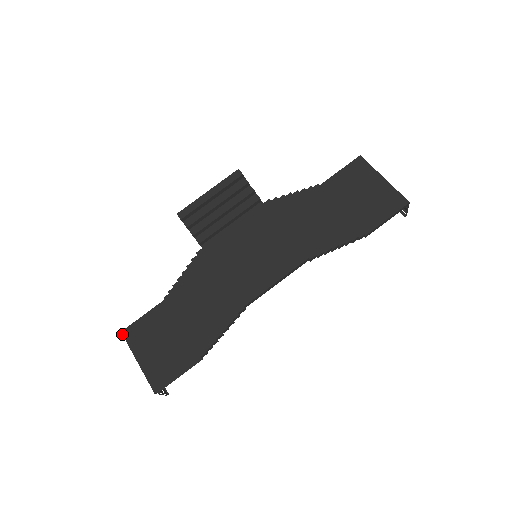
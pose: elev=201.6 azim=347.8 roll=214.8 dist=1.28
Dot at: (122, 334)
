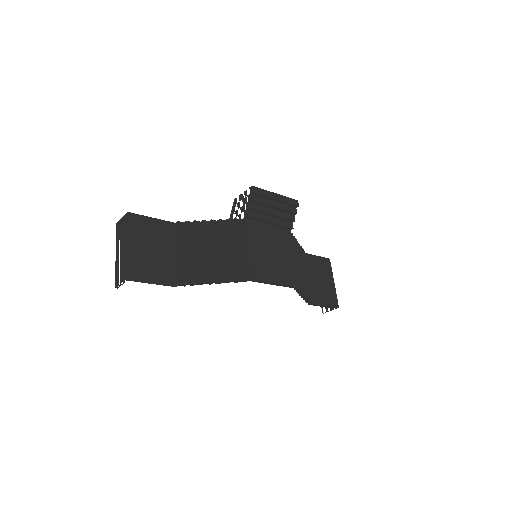
Dot at: (128, 214)
